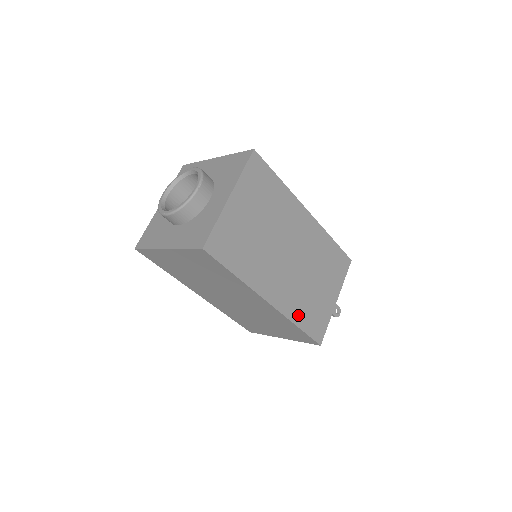
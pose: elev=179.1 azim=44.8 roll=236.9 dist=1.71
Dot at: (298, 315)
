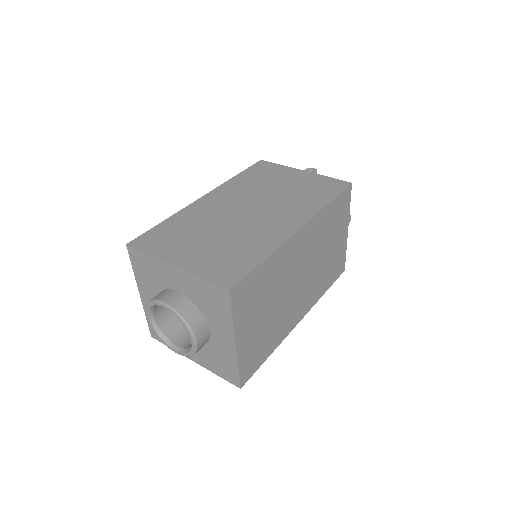
Dot at: (322, 289)
